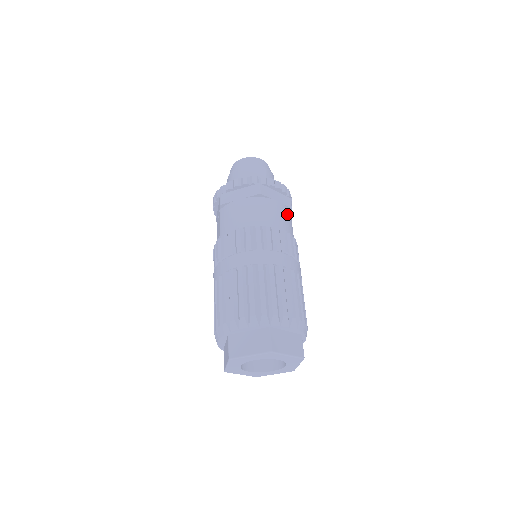
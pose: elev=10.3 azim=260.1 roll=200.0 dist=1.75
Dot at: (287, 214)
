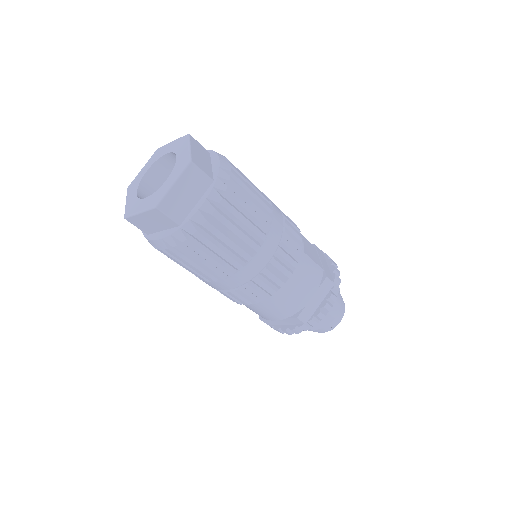
Dot at: occluded
